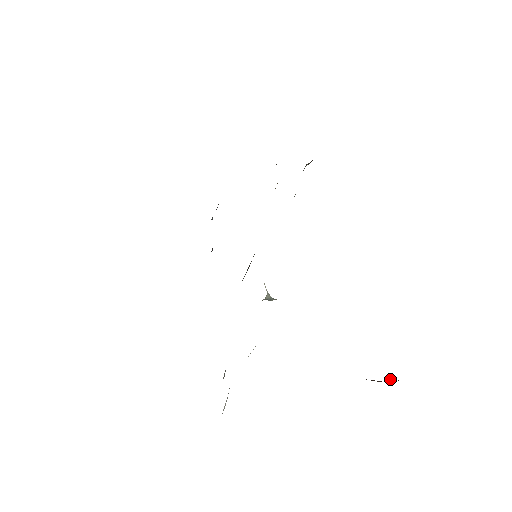
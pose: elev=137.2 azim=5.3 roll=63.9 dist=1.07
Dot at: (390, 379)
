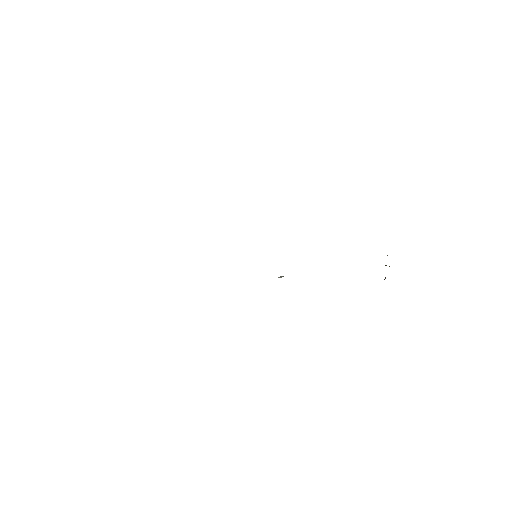
Dot at: (385, 277)
